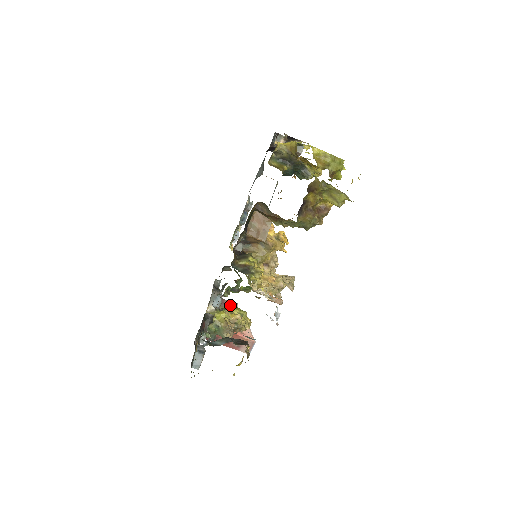
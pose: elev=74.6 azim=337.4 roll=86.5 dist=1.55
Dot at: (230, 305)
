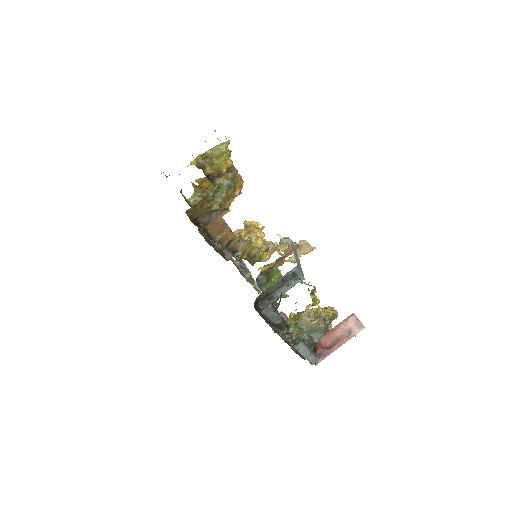
Dot at: occluded
